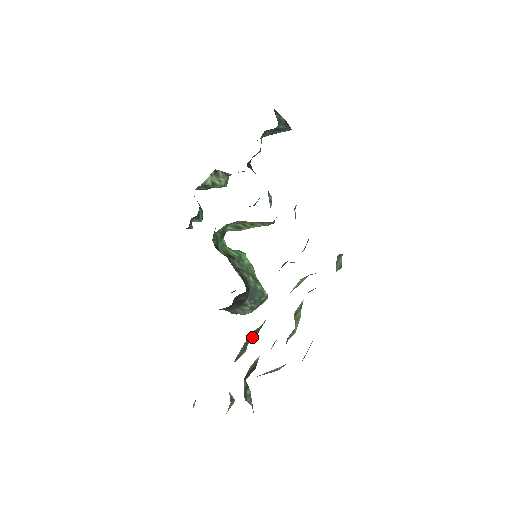
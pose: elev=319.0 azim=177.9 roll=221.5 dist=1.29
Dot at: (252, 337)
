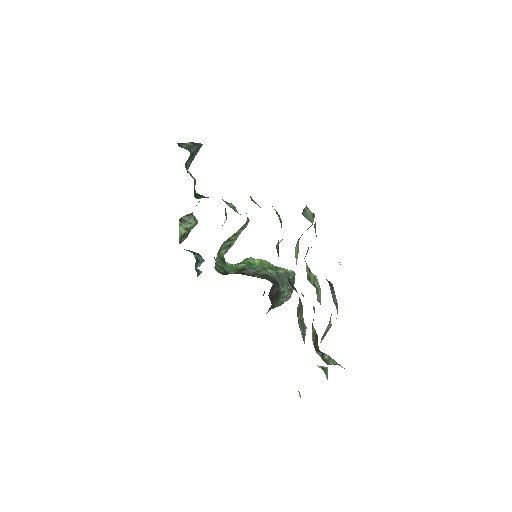
Dot at: (301, 314)
